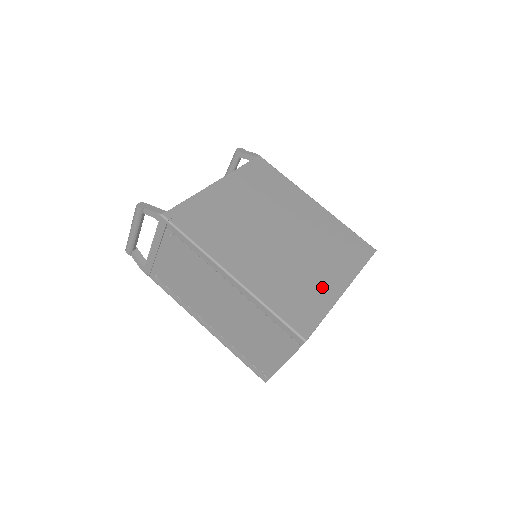
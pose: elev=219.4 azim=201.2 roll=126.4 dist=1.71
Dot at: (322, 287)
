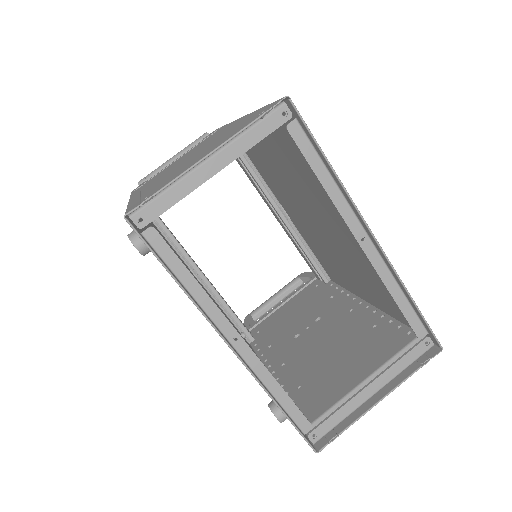
Dot at: occluded
